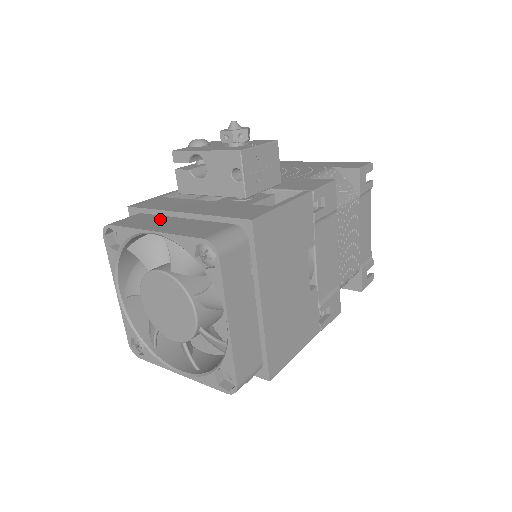
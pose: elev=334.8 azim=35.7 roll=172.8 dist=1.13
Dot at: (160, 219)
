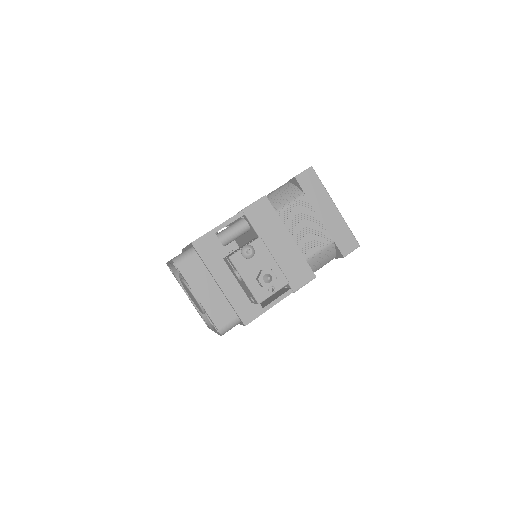
Dot at: (205, 278)
